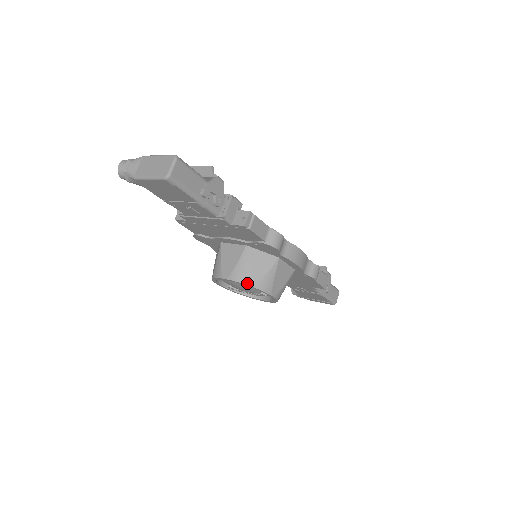
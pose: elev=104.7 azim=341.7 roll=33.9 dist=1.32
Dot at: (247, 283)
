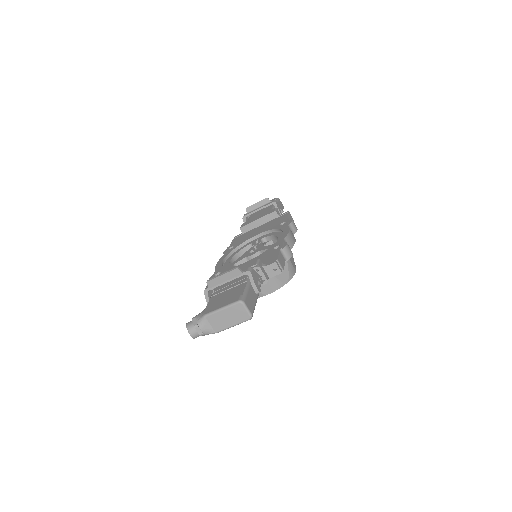
Dot at: (284, 284)
